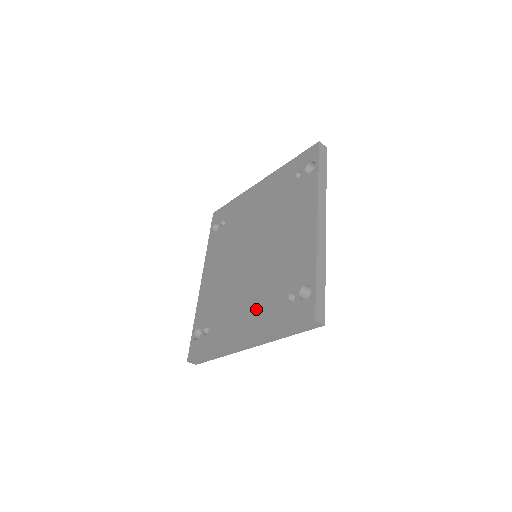
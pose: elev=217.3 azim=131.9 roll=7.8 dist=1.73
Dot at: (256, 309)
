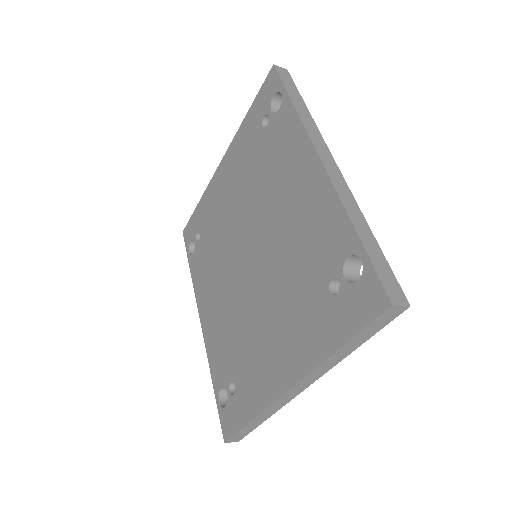
Dot at: (288, 328)
